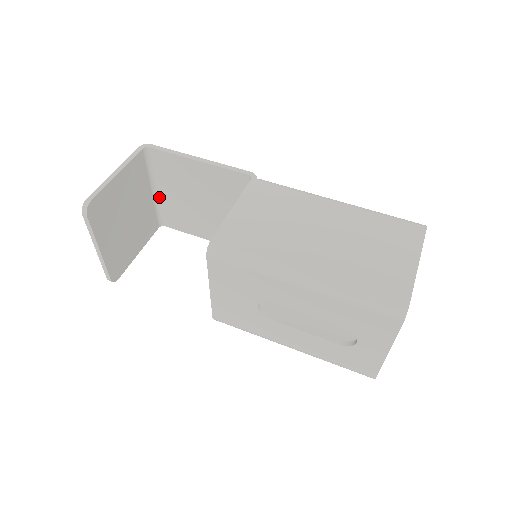
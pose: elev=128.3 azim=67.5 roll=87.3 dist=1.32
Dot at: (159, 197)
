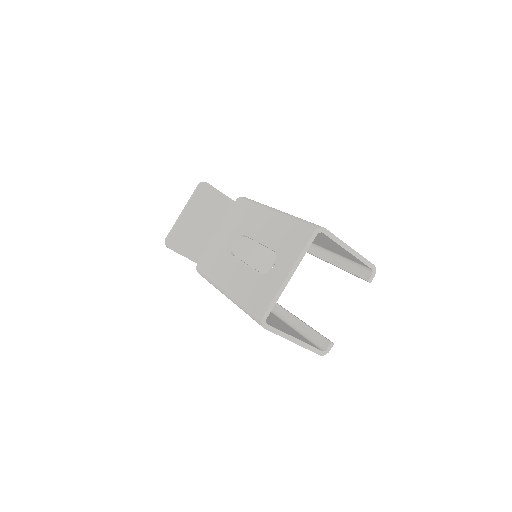
Dot at: occluded
